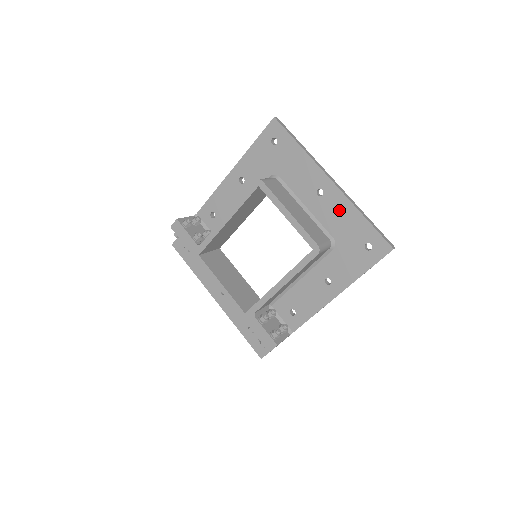
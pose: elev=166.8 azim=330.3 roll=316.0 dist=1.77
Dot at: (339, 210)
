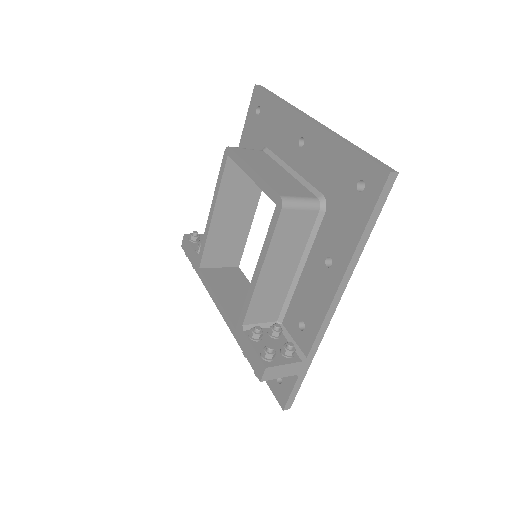
Dot at: (322, 153)
